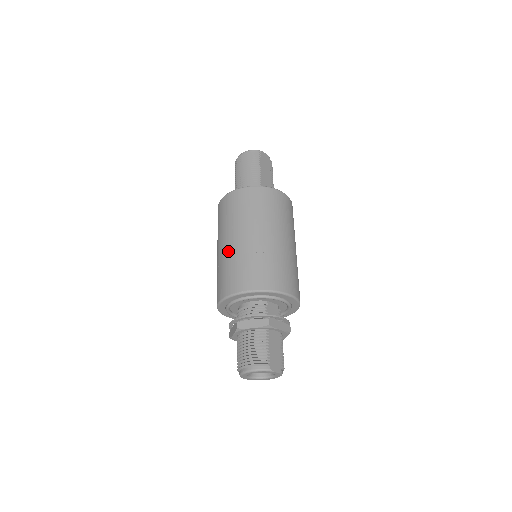
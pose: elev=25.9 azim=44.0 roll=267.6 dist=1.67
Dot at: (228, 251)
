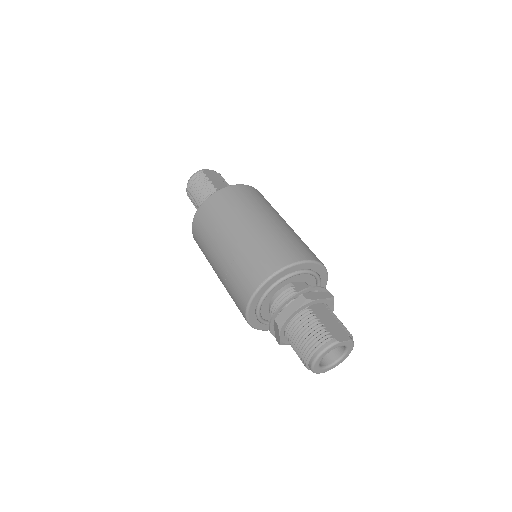
Dot at: (224, 263)
